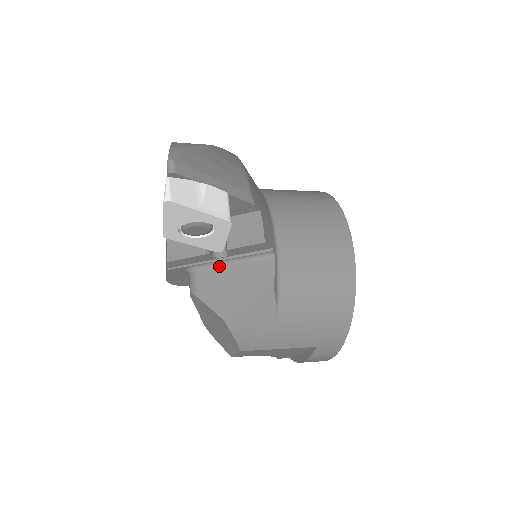
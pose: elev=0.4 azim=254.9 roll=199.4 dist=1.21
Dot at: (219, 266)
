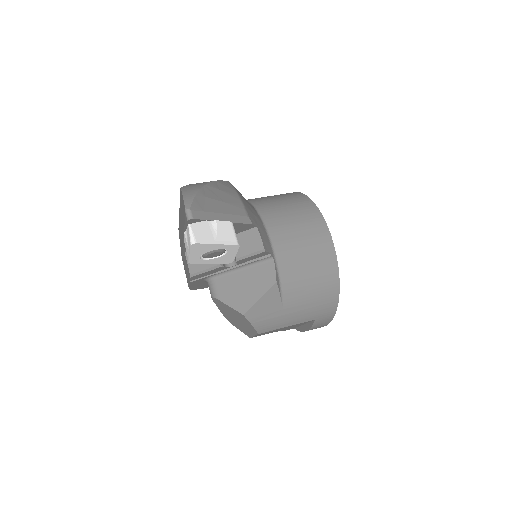
Dot at: (231, 273)
